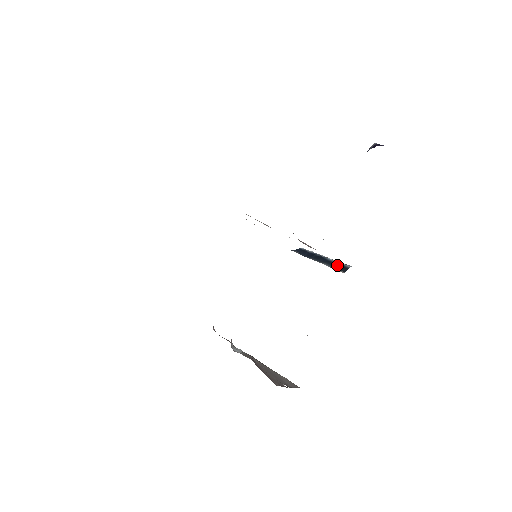
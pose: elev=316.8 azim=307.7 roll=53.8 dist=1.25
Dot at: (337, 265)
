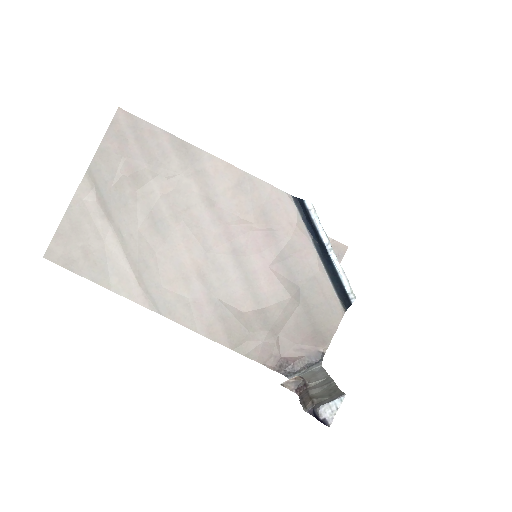
Dot at: (340, 288)
